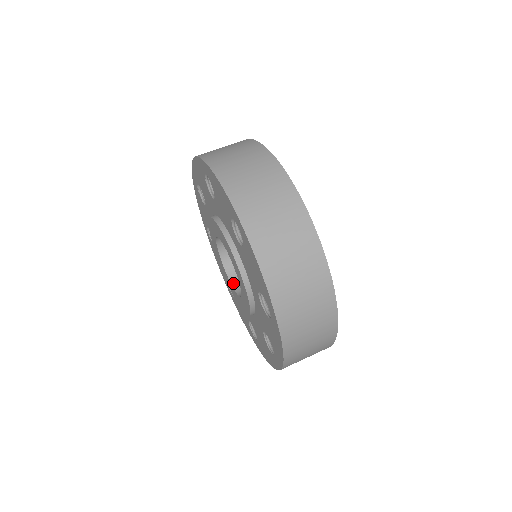
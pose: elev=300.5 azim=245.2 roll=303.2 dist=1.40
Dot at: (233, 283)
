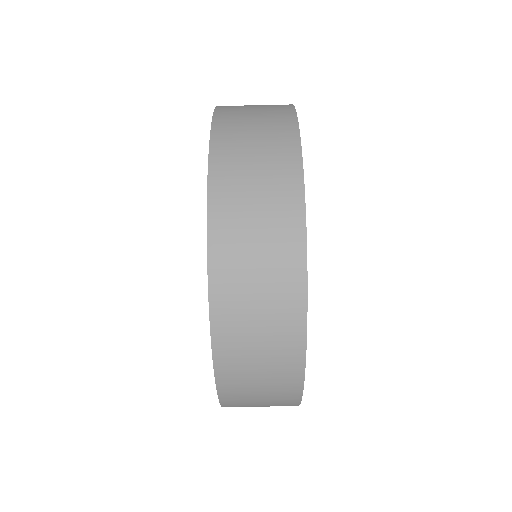
Dot at: occluded
